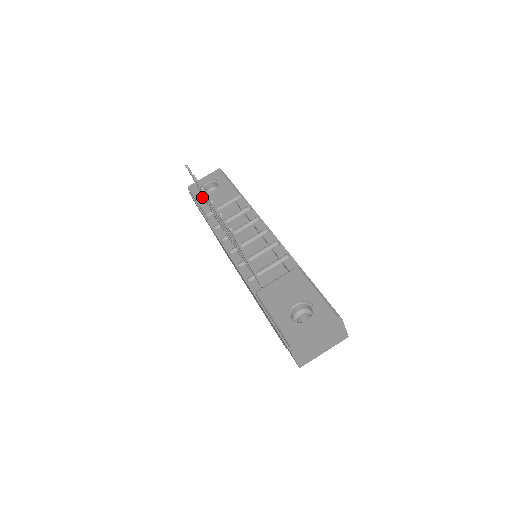
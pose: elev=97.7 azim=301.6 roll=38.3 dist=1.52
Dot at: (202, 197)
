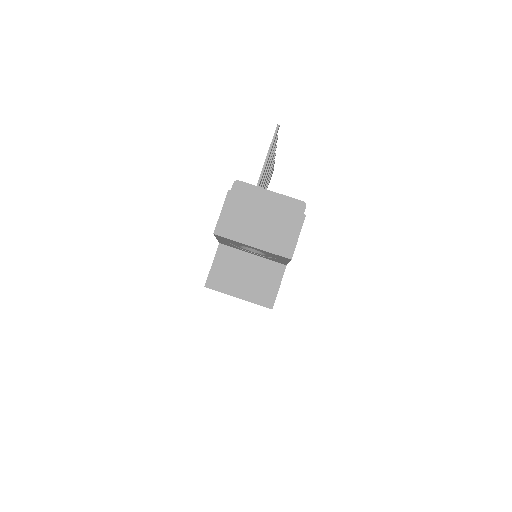
Dot at: occluded
